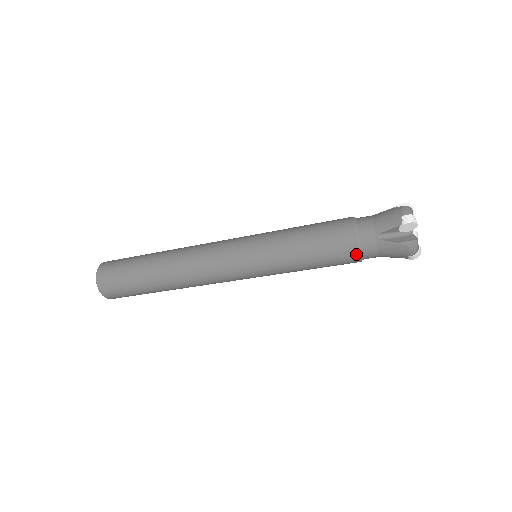
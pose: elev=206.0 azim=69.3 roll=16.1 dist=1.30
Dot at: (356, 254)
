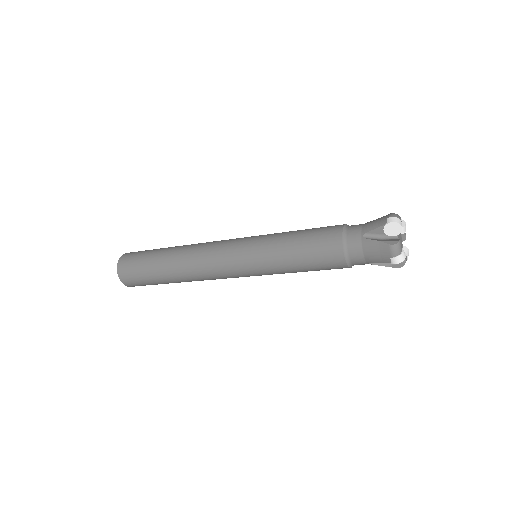
Dot at: occluded
